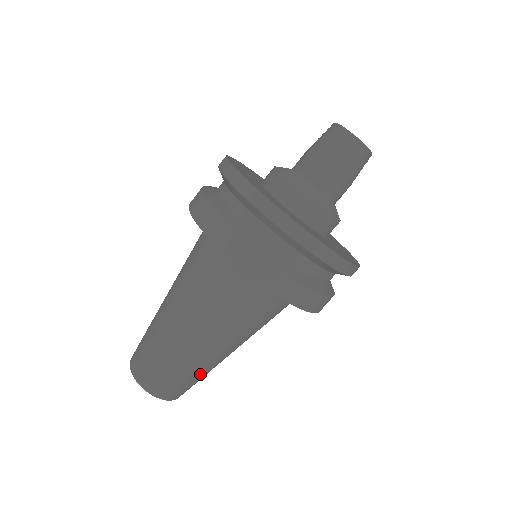
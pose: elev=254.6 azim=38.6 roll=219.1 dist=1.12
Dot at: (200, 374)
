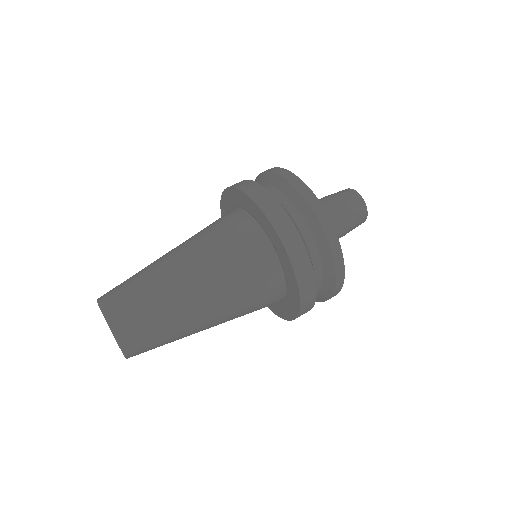
Dot at: (171, 338)
